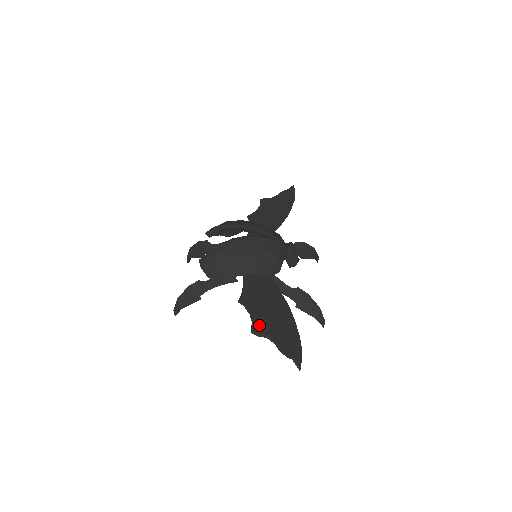
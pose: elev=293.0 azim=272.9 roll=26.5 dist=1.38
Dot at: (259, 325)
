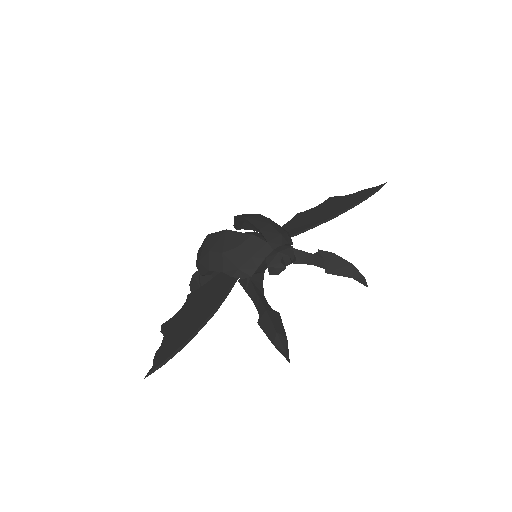
Dot at: (172, 321)
